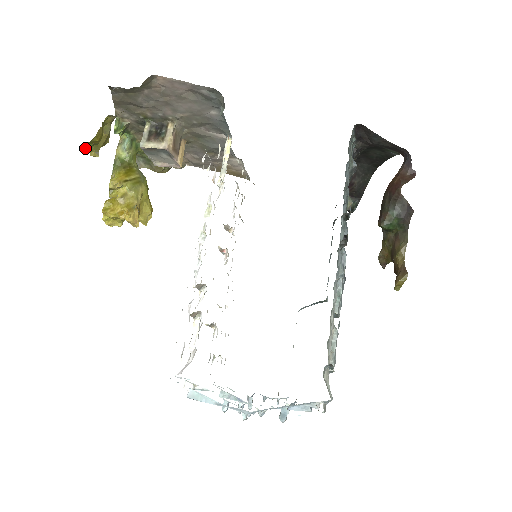
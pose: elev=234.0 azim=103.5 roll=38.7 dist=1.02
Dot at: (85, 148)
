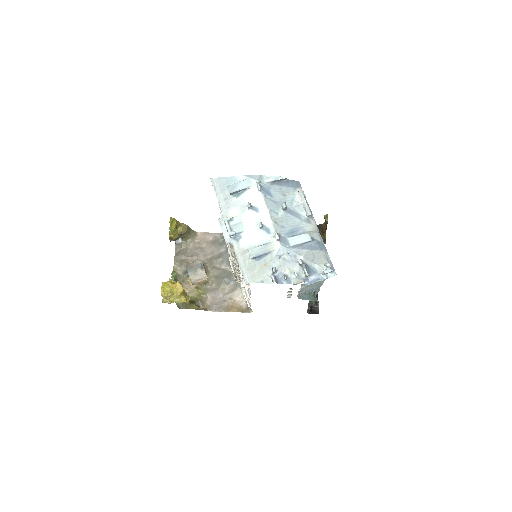
Dot at: (170, 222)
